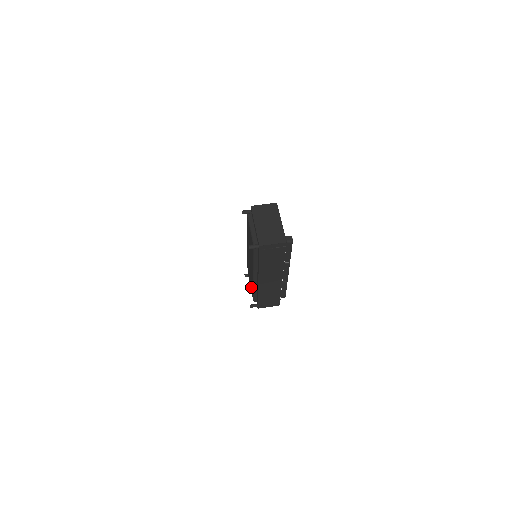
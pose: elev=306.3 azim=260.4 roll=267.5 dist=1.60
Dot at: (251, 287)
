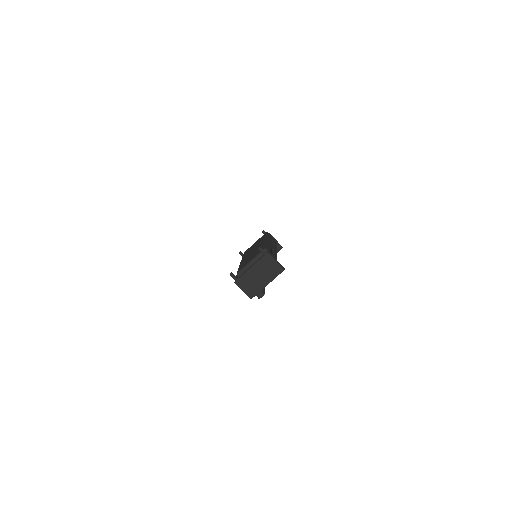
Dot at: occluded
